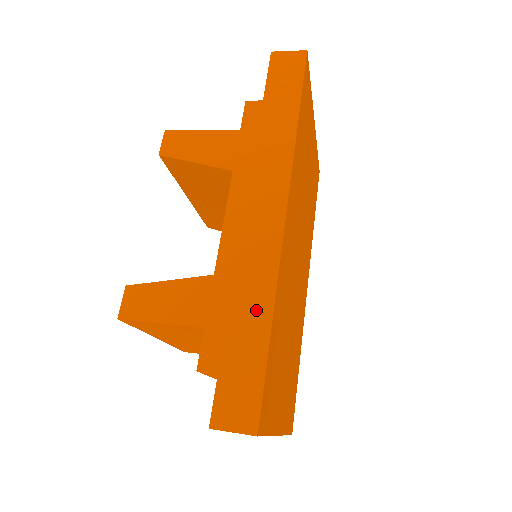
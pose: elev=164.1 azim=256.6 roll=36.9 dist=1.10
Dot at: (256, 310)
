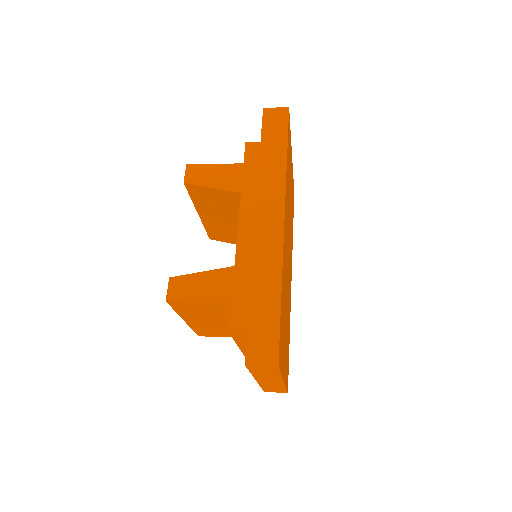
Dot at: (270, 286)
